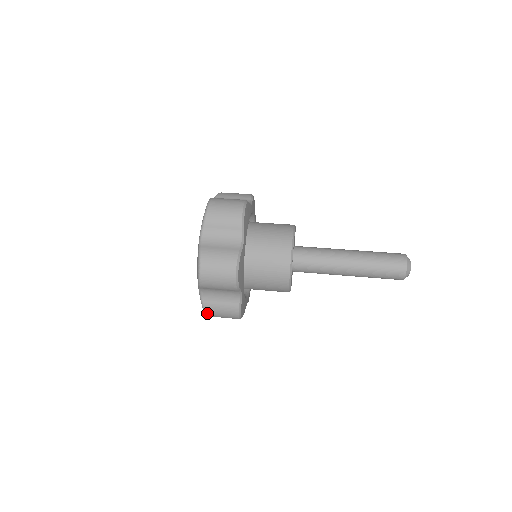
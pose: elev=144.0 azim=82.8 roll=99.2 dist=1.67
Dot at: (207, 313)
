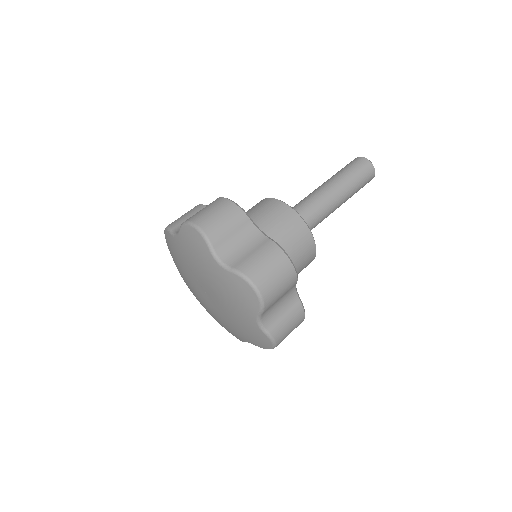
Dot at: occluded
